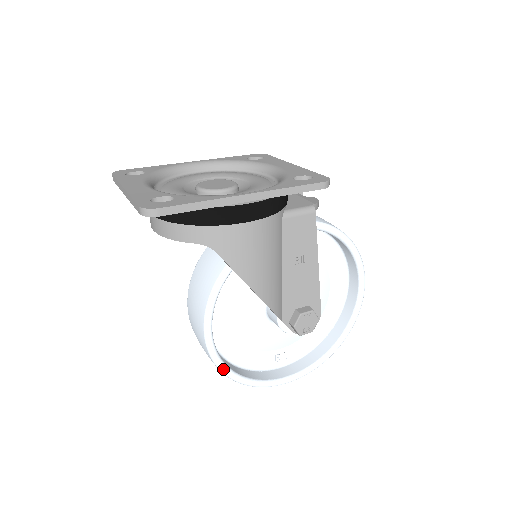
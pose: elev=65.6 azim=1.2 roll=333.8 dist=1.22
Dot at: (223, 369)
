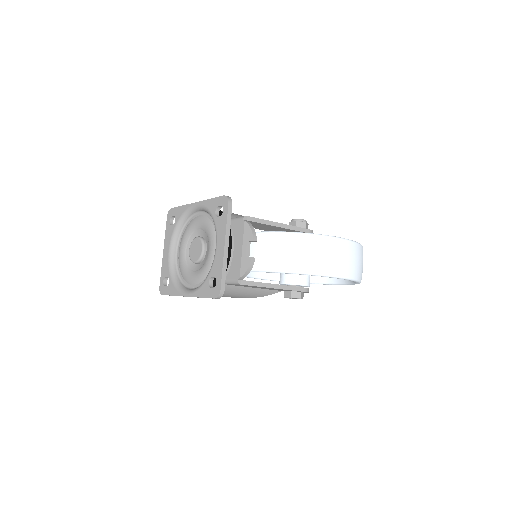
Dot at: occluded
